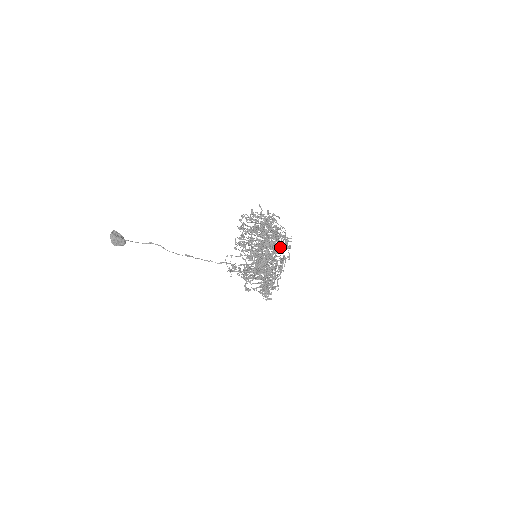
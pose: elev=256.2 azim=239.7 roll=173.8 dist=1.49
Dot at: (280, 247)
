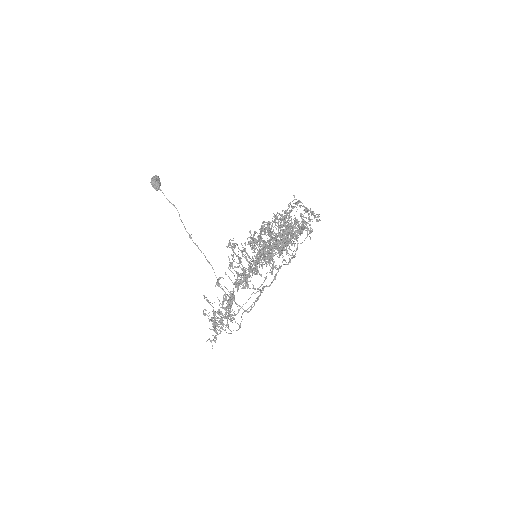
Dot at: (297, 237)
